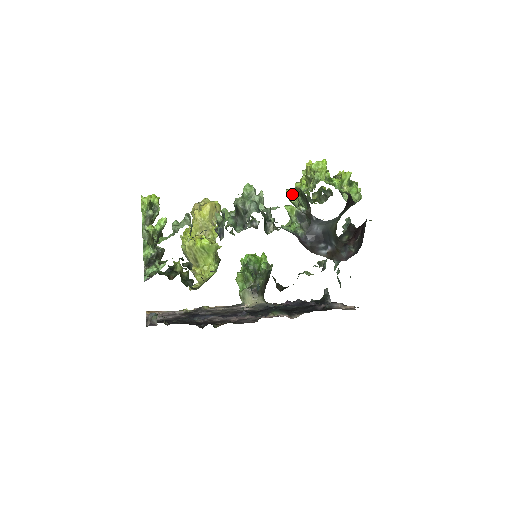
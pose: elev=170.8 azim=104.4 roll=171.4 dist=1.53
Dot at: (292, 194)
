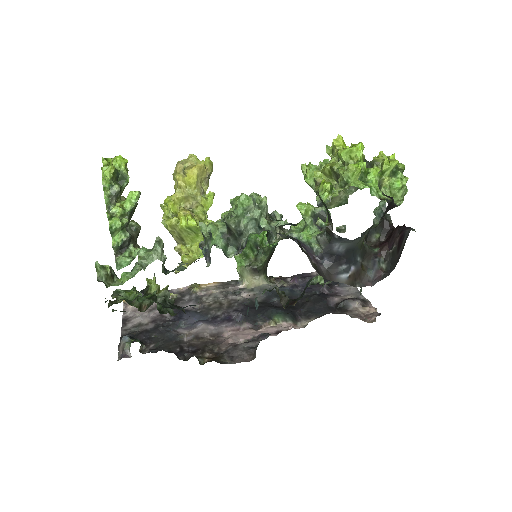
Dot at: (309, 174)
